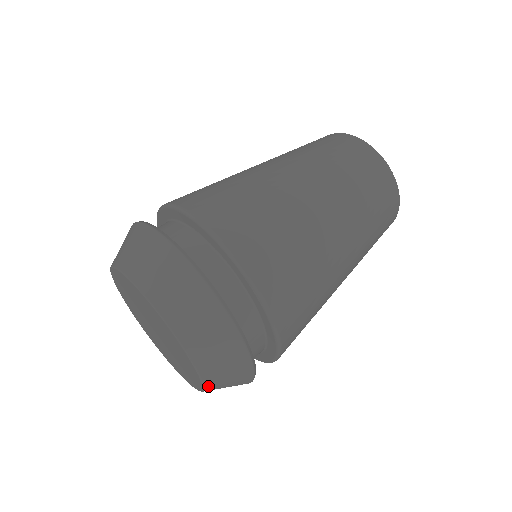
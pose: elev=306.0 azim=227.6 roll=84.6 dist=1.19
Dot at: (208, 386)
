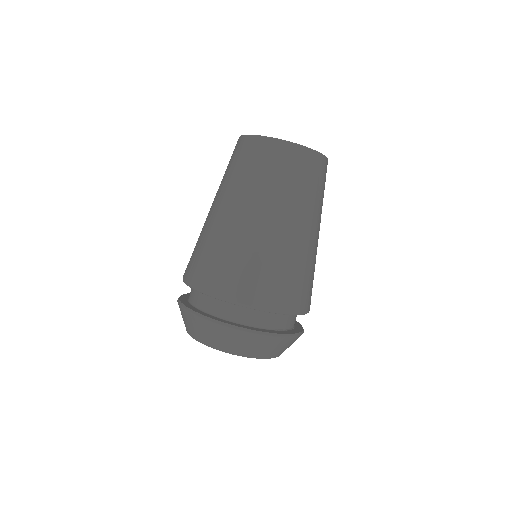
Dot at: (263, 357)
